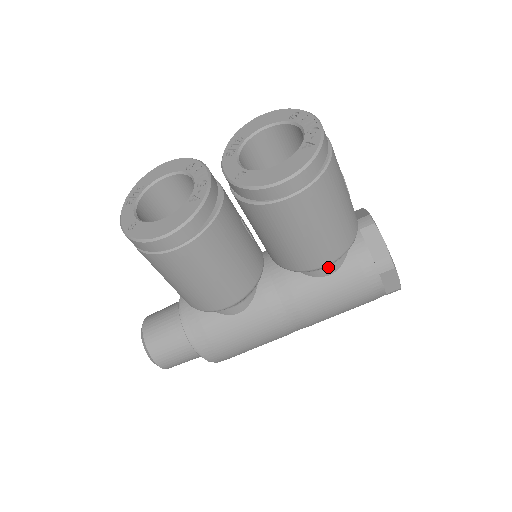
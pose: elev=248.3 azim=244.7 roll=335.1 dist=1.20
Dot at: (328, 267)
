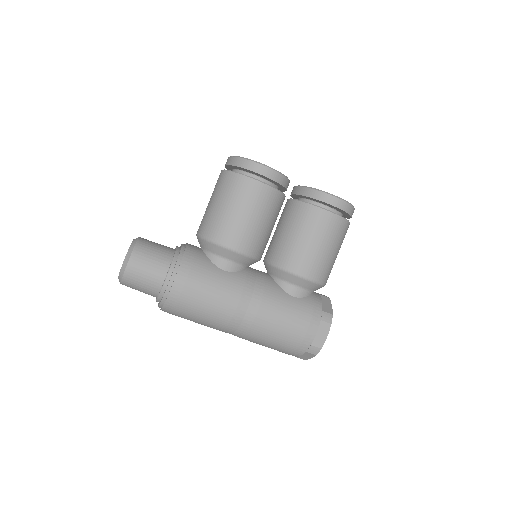
Dot at: (298, 289)
